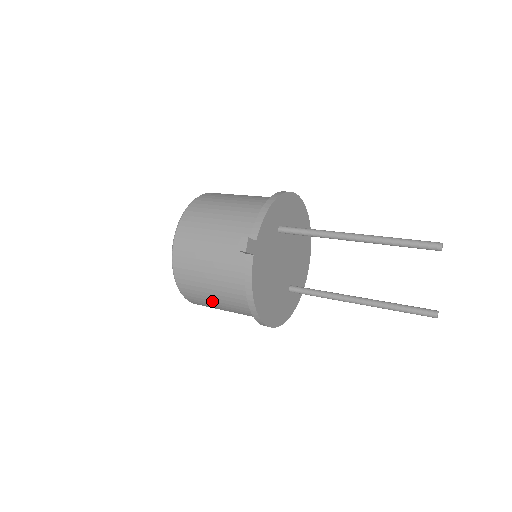
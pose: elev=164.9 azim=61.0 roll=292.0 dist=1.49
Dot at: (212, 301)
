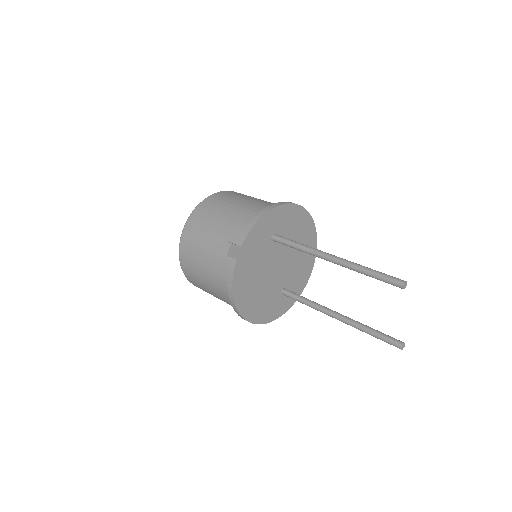
Dot at: (208, 290)
